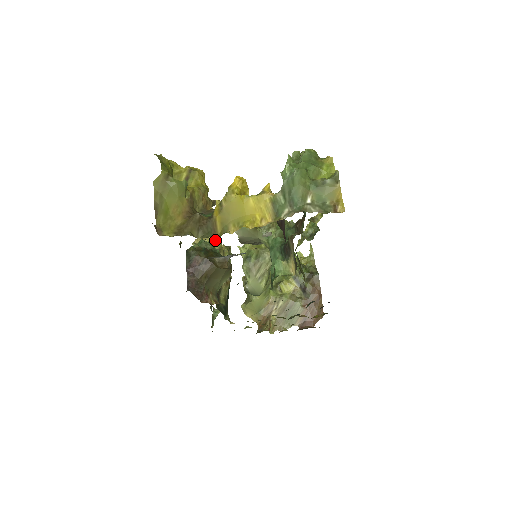
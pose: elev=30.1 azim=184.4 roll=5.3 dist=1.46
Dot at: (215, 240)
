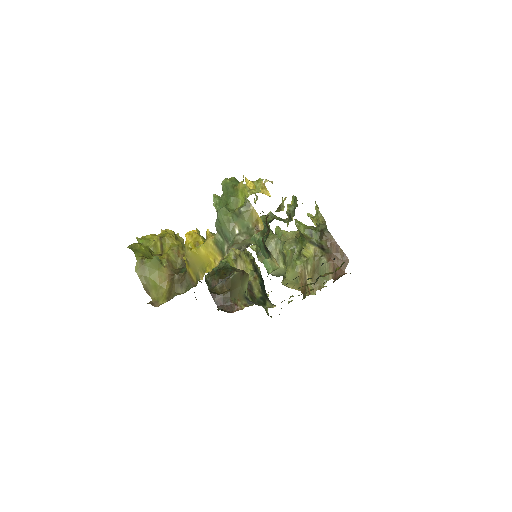
Dot at: occluded
